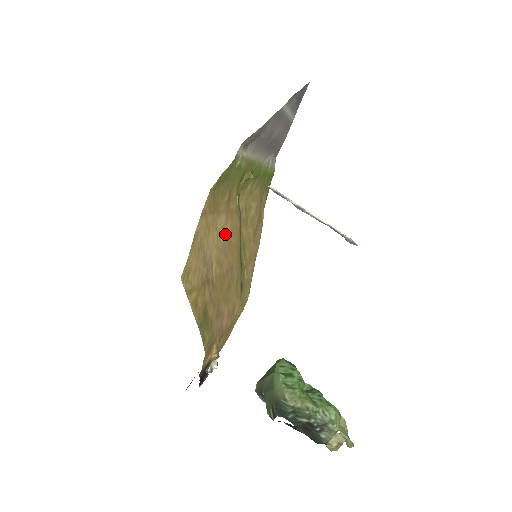
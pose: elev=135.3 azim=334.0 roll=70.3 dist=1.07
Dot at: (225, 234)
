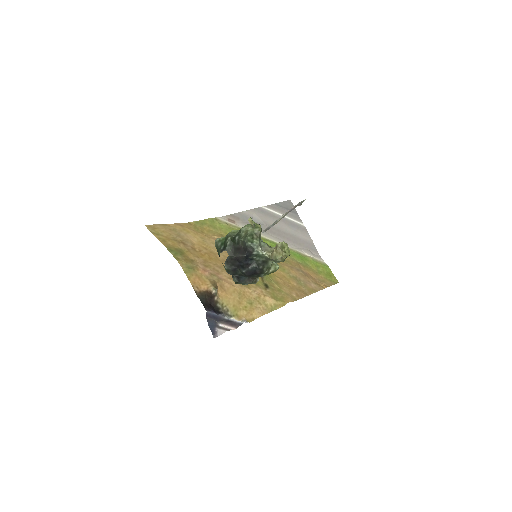
Dot at: occluded
